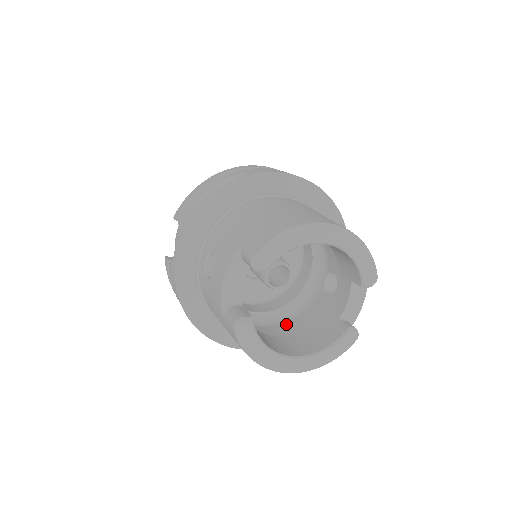
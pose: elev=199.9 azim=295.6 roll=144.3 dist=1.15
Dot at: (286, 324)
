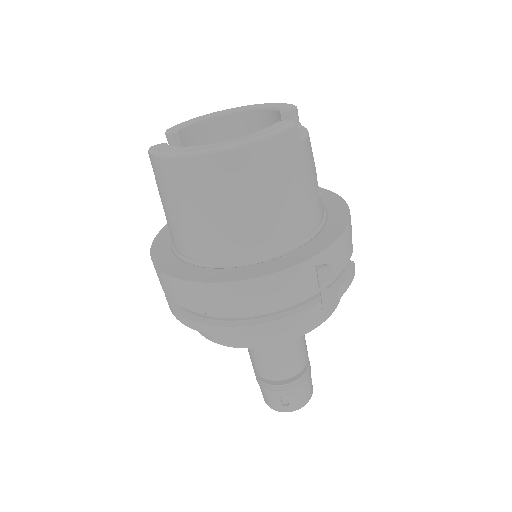
Dot at: occluded
